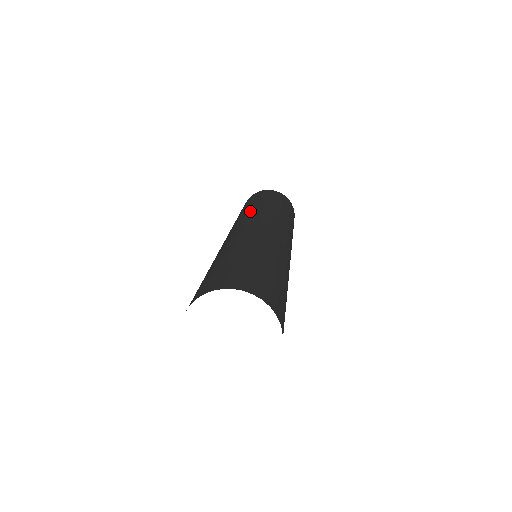
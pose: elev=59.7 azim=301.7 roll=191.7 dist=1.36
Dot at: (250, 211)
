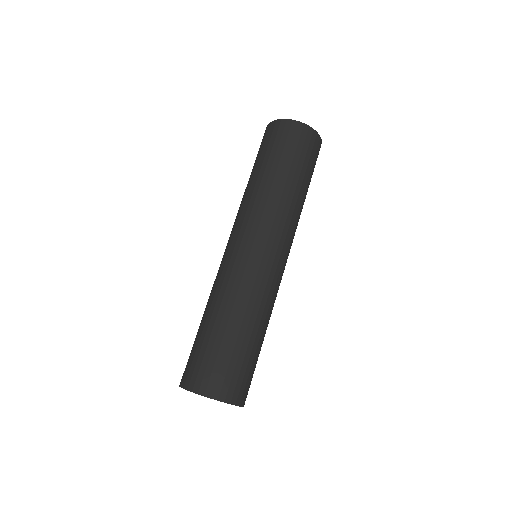
Dot at: (245, 202)
